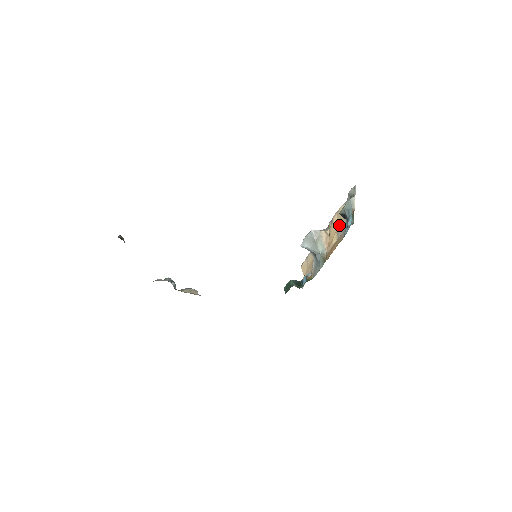
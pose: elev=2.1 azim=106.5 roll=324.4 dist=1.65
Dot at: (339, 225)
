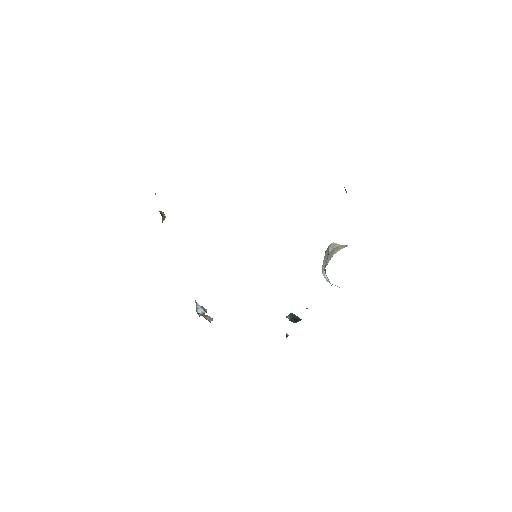
Dot at: occluded
